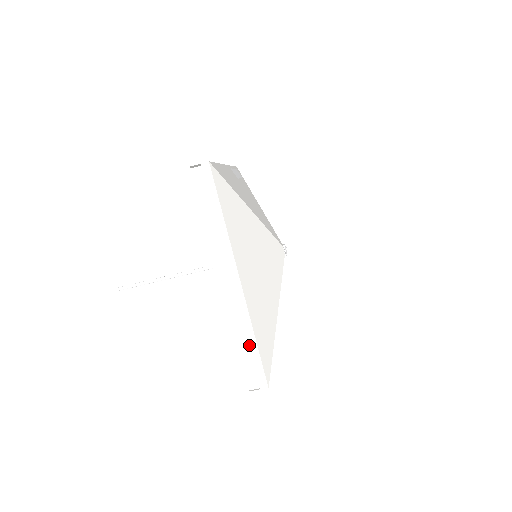
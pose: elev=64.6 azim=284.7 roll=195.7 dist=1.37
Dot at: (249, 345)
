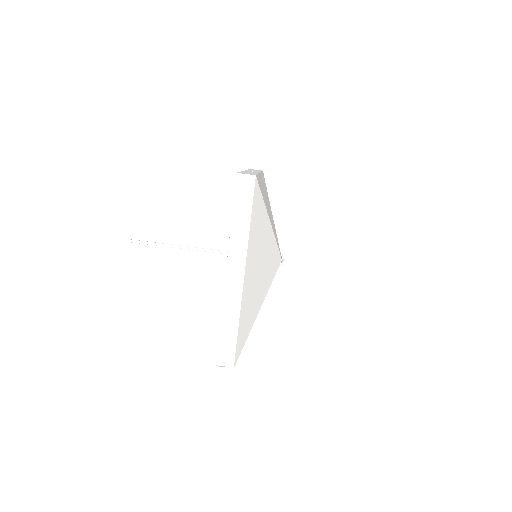
Dot at: (231, 330)
